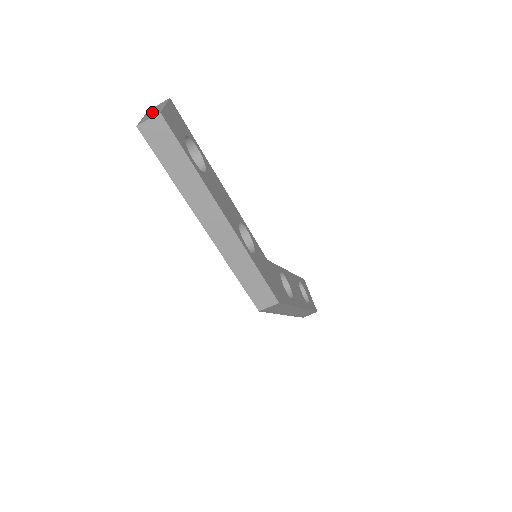
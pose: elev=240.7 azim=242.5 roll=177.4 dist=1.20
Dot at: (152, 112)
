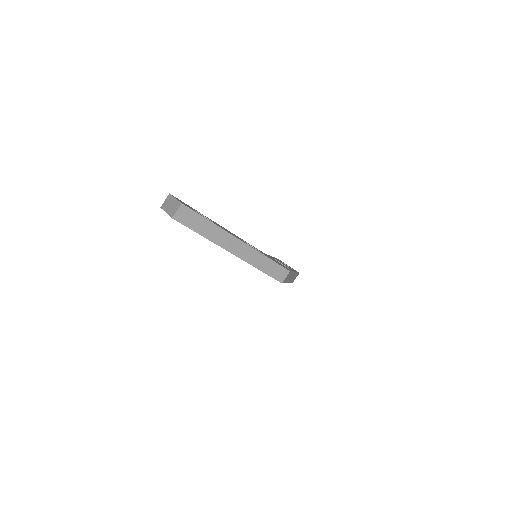
Dot at: (170, 206)
